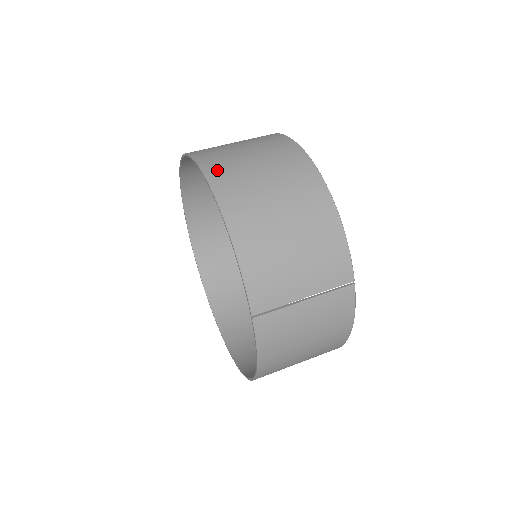
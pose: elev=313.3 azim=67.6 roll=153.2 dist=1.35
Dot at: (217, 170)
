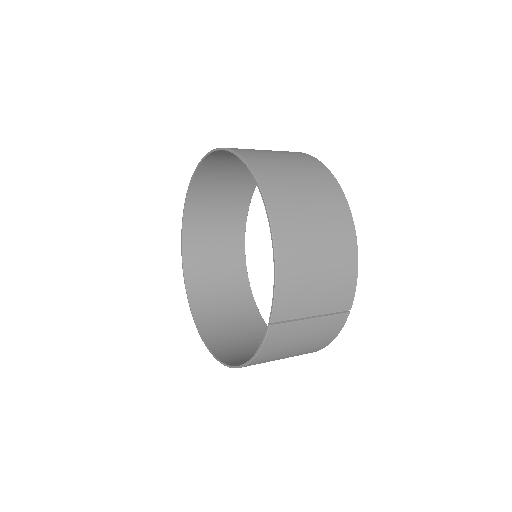
Dot at: (270, 184)
